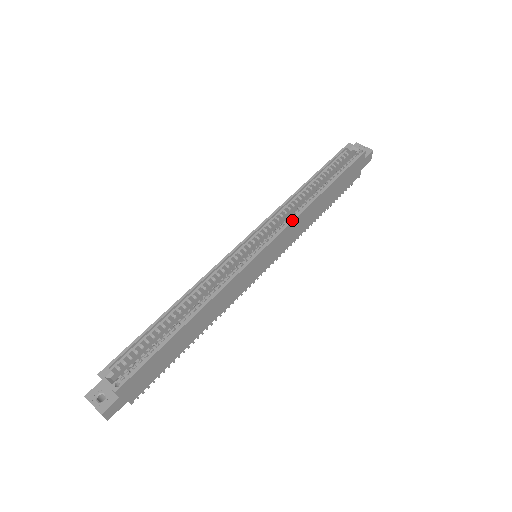
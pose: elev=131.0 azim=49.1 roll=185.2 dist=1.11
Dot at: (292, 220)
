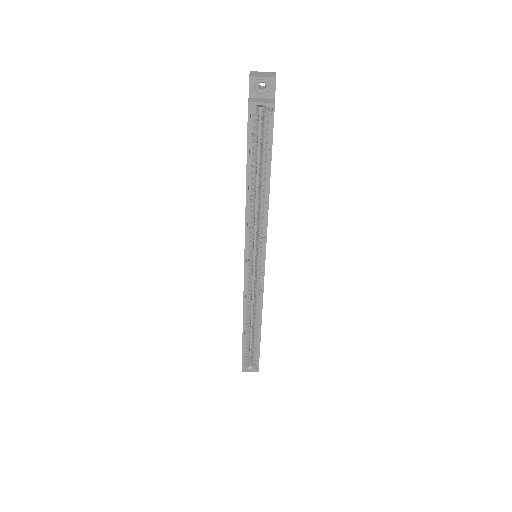
Dot at: (266, 232)
